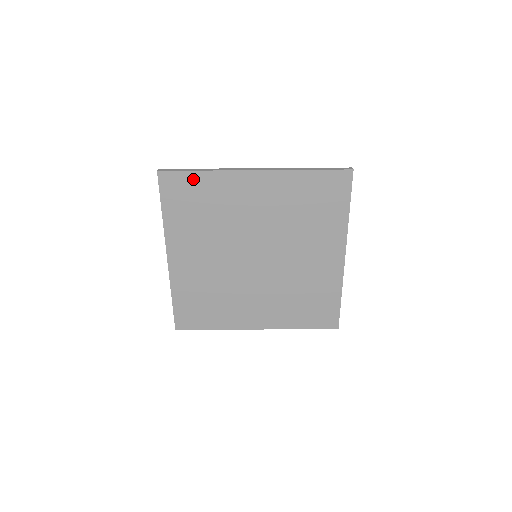
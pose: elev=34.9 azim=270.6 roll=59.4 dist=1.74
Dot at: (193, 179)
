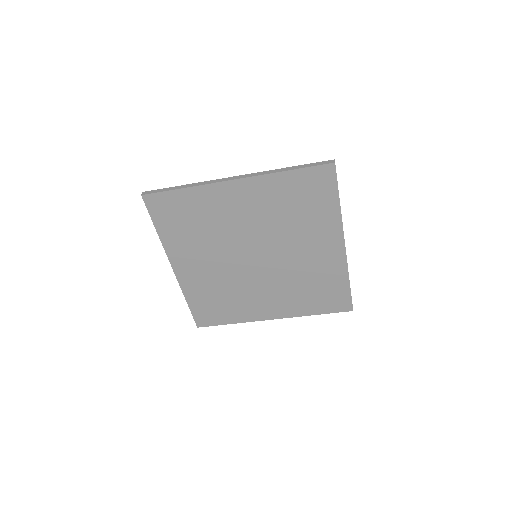
Dot at: (177, 197)
